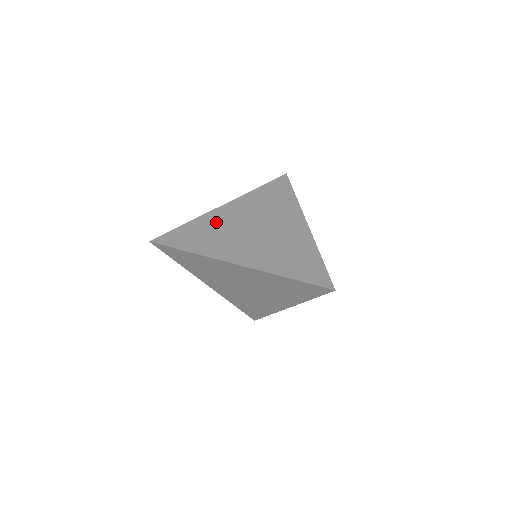
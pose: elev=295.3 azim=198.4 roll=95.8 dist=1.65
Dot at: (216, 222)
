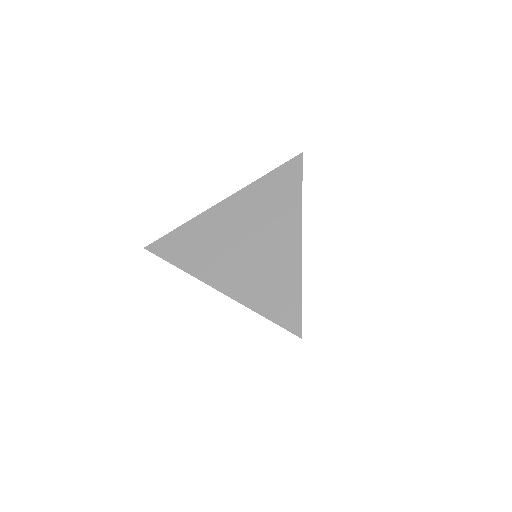
Dot at: (208, 227)
